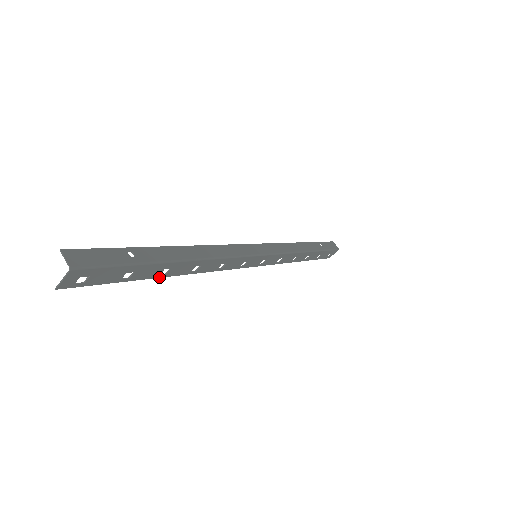
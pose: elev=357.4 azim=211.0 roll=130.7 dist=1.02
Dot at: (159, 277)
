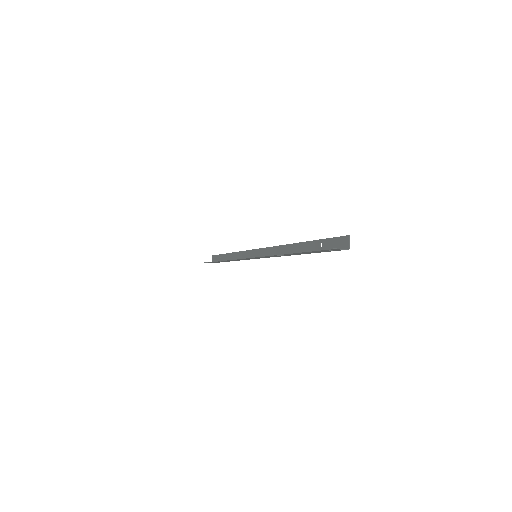
Dot at: (291, 253)
